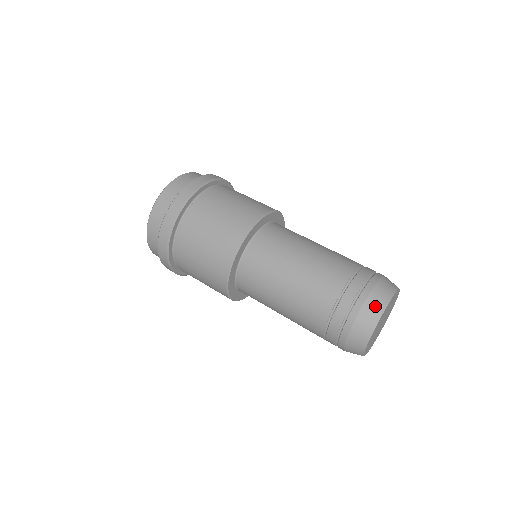
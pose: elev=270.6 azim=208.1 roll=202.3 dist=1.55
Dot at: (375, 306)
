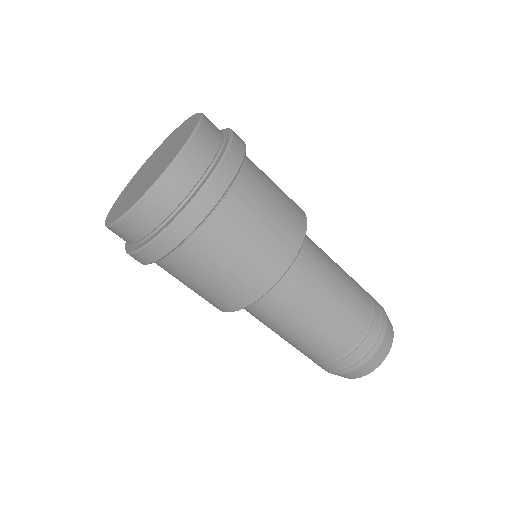
Dot at: (379, 358)
